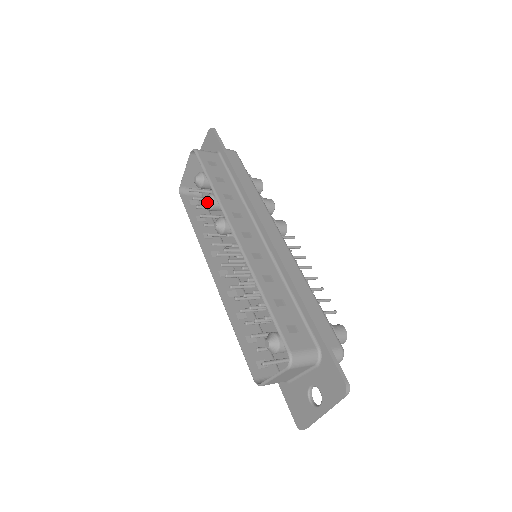
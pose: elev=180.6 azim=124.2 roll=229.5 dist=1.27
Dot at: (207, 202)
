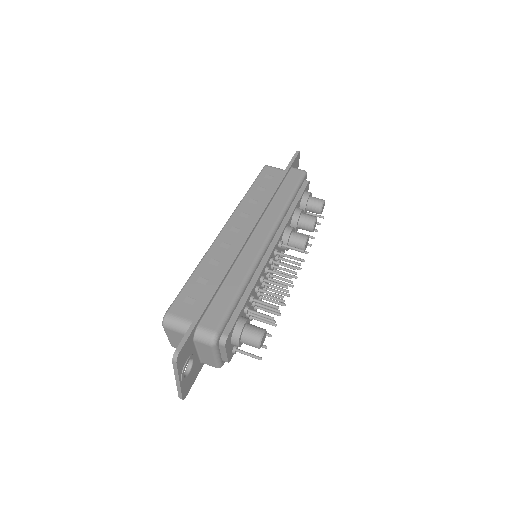
Dot at: occluded
